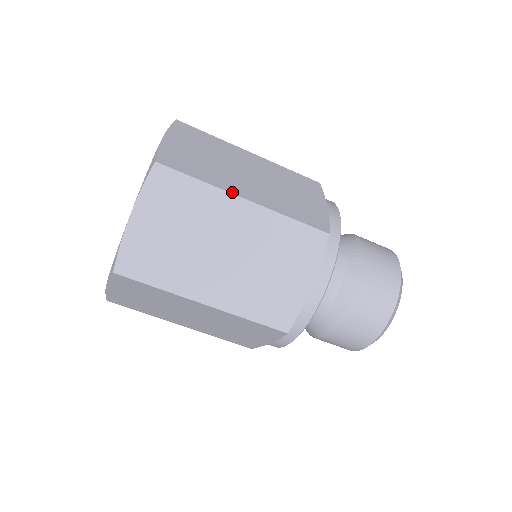
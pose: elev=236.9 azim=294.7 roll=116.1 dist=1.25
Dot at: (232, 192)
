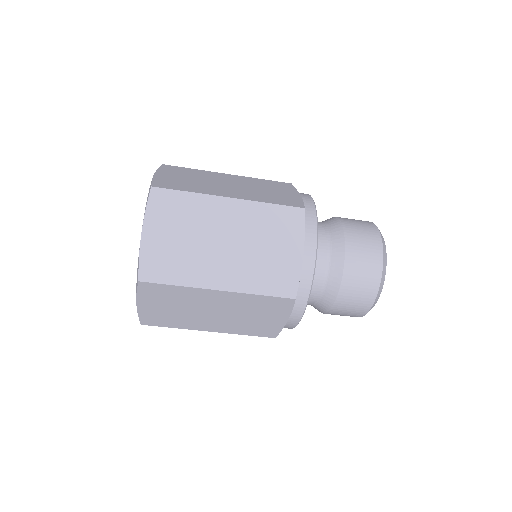
Dot at: (206, 287)
